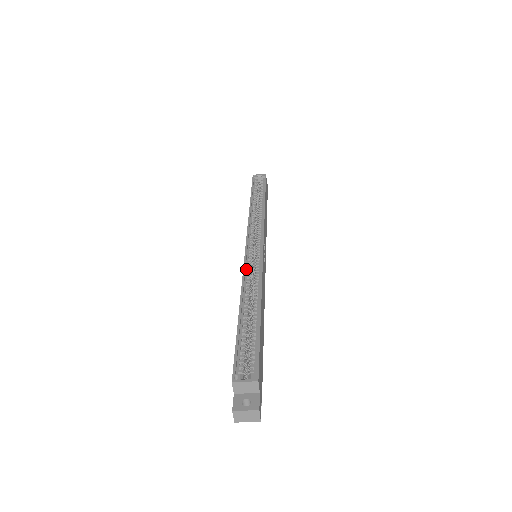
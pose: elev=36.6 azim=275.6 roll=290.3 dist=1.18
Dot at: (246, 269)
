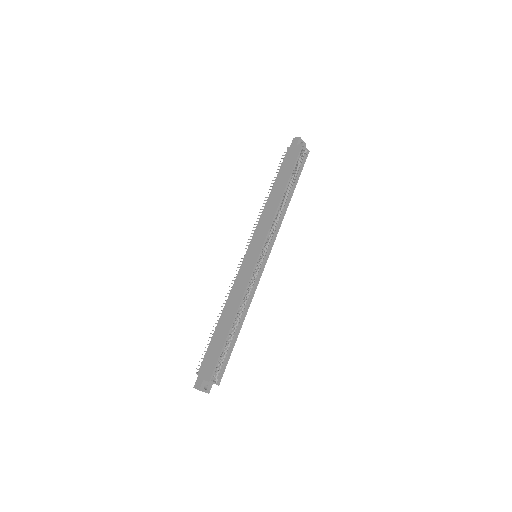
Dot at: (249, 283)
